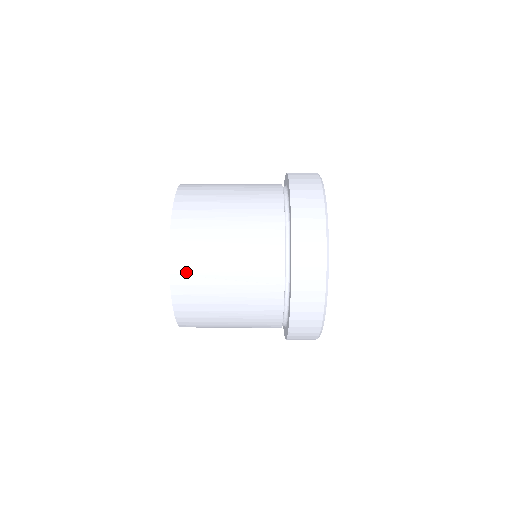
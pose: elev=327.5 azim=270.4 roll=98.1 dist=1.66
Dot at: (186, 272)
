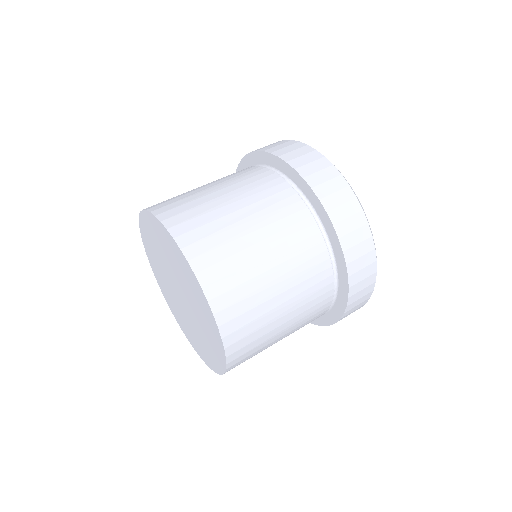
Dot at: (219, 276)
